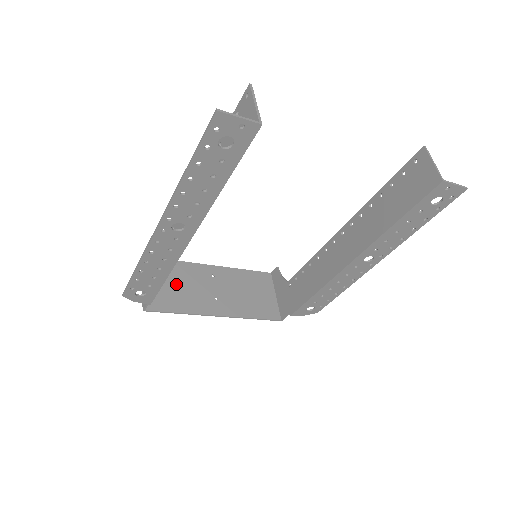
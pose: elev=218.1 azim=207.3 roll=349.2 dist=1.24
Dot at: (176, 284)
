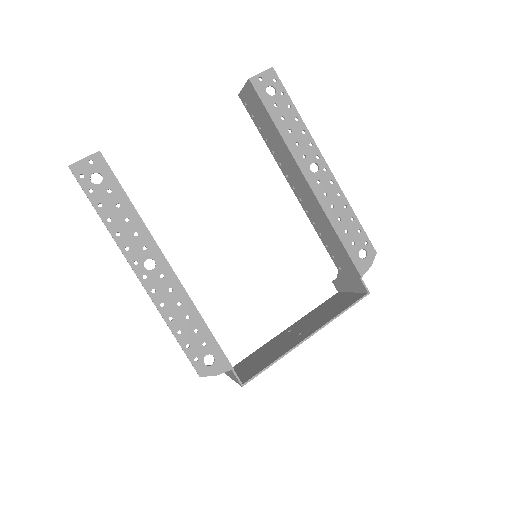
Dot at: (261, 357)
